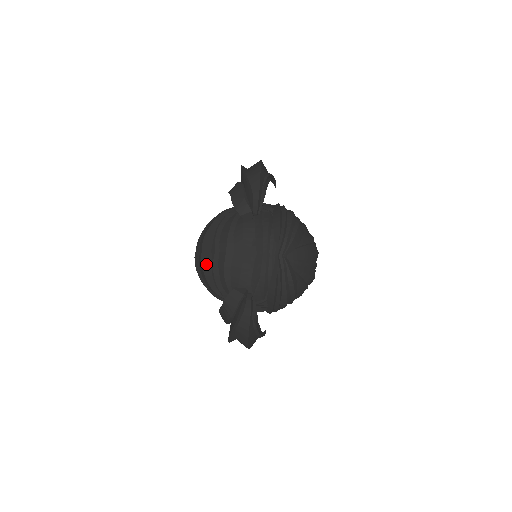
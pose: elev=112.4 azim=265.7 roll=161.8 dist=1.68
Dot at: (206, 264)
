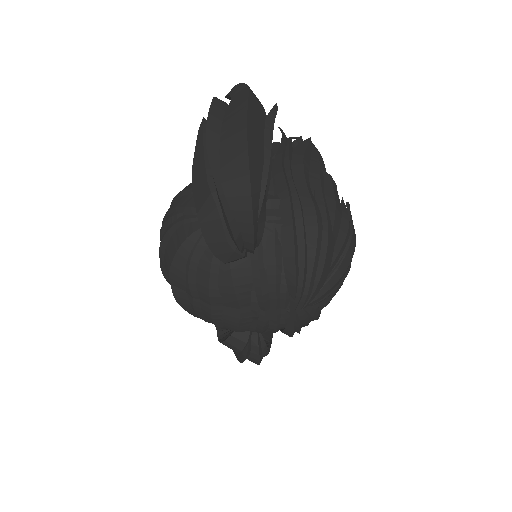
Dot at: (183, 303)
